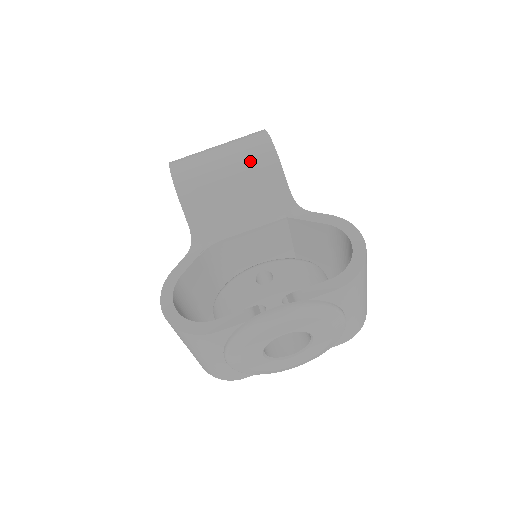
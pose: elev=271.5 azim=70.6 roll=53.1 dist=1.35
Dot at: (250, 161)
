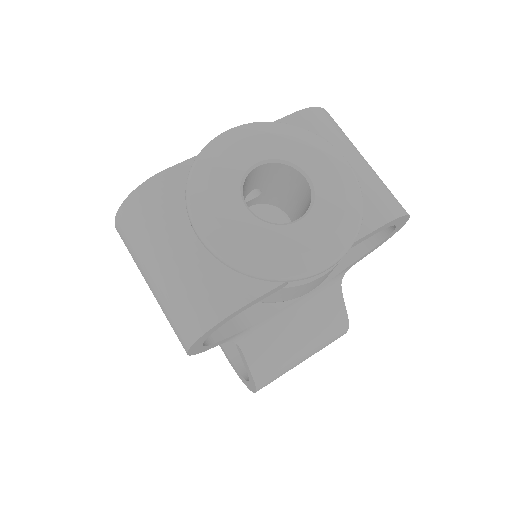
Dot at: occluded
